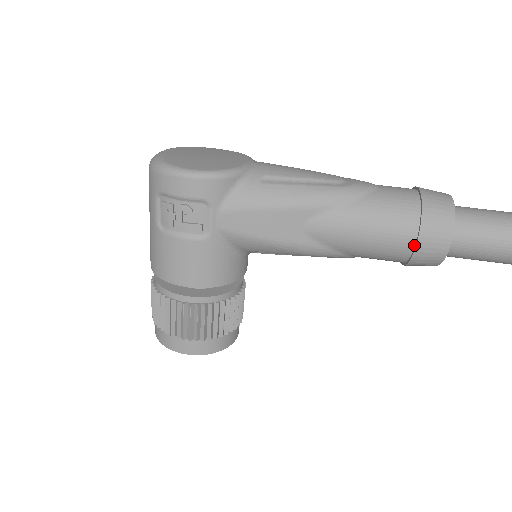
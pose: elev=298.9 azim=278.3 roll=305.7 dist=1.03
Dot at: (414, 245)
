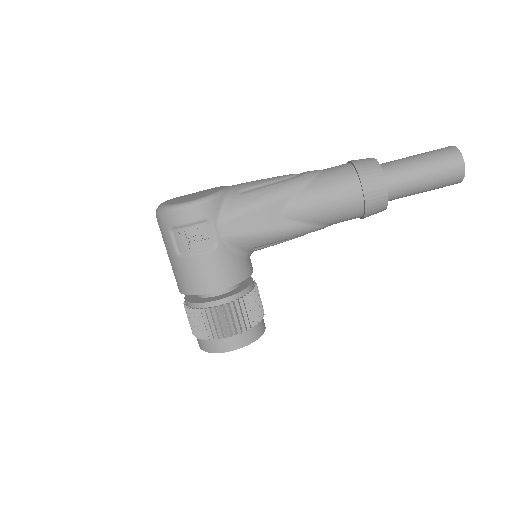
Dot at: (363, 197)
